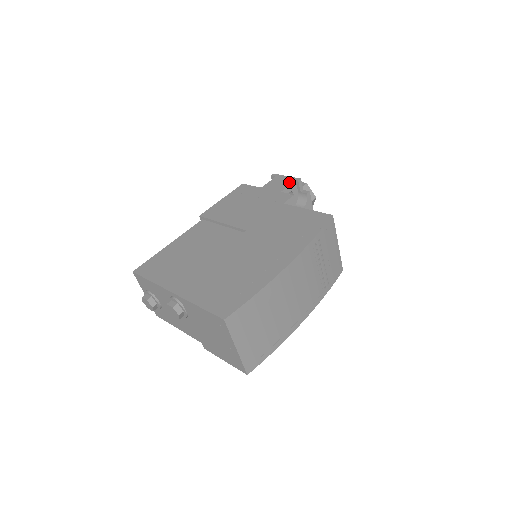
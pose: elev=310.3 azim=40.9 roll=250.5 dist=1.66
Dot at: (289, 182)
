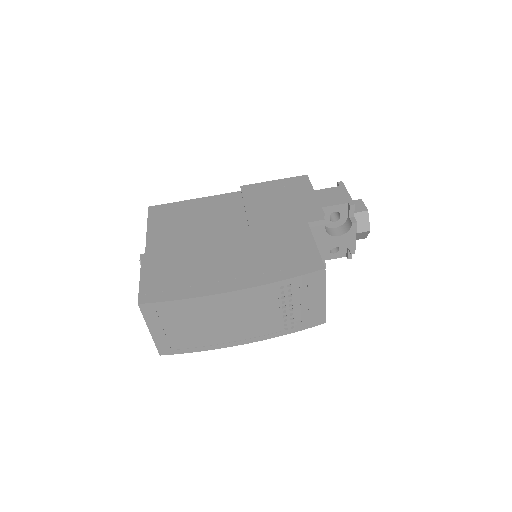
Dot at: (341, 201)
